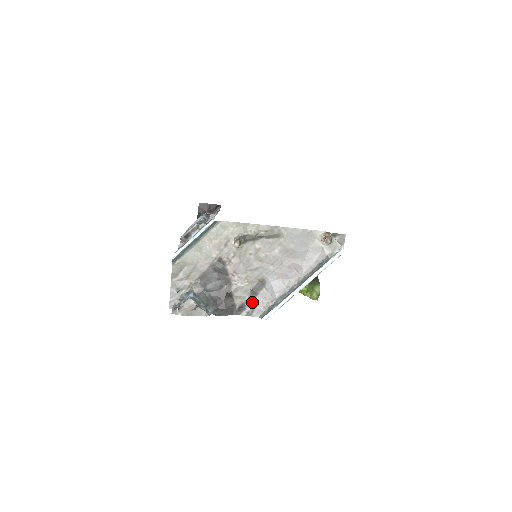
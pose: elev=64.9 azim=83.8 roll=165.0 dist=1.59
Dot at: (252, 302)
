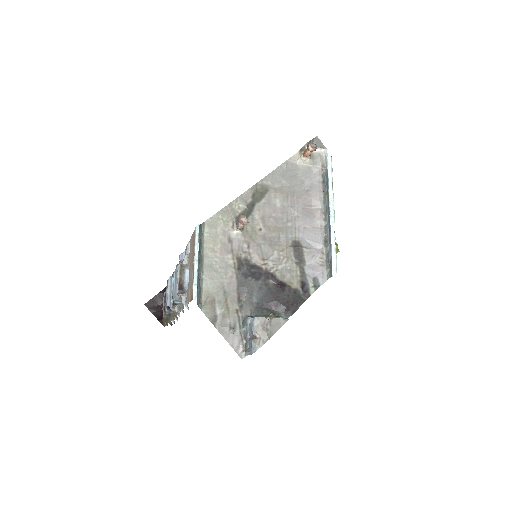
Dot at: (307, 272)
